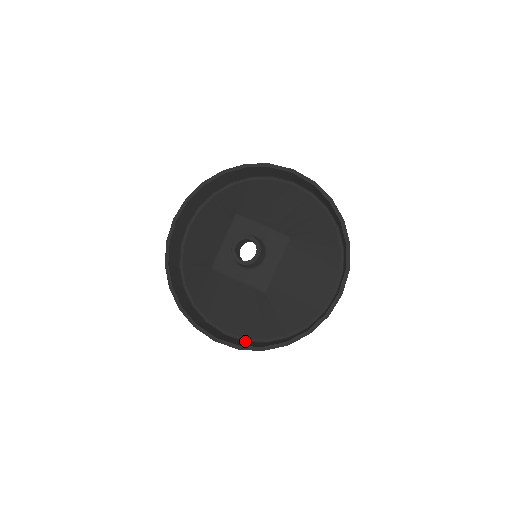
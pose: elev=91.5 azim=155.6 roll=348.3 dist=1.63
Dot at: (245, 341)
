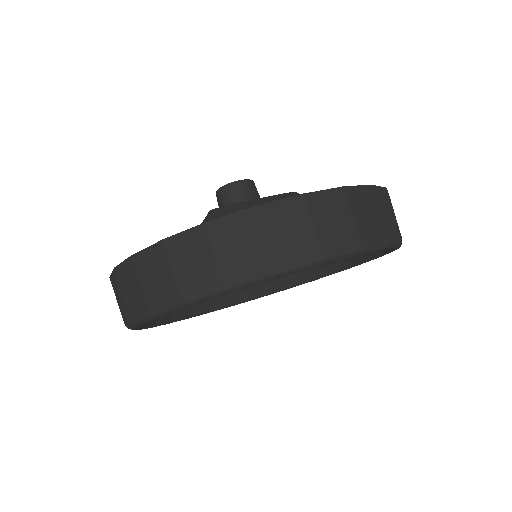
Dot at: occluded
